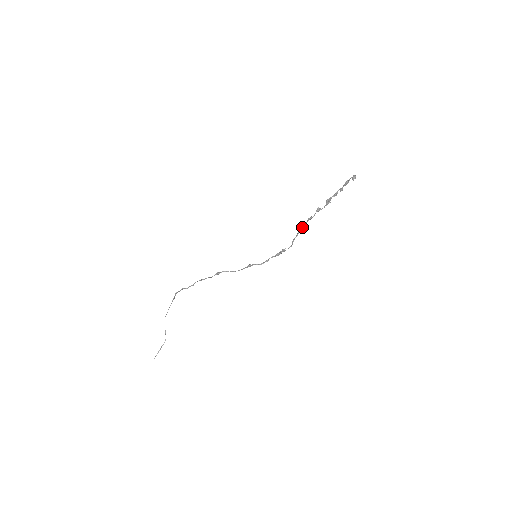
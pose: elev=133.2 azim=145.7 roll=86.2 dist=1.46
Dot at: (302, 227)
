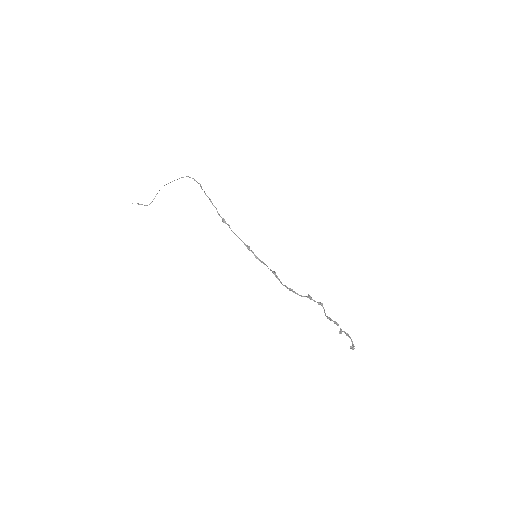
Dot at: occluded
